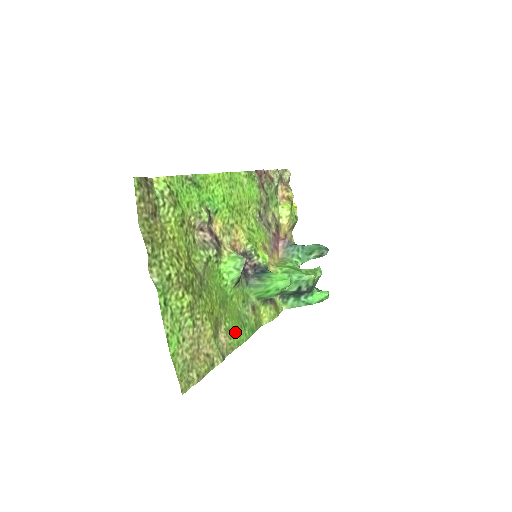
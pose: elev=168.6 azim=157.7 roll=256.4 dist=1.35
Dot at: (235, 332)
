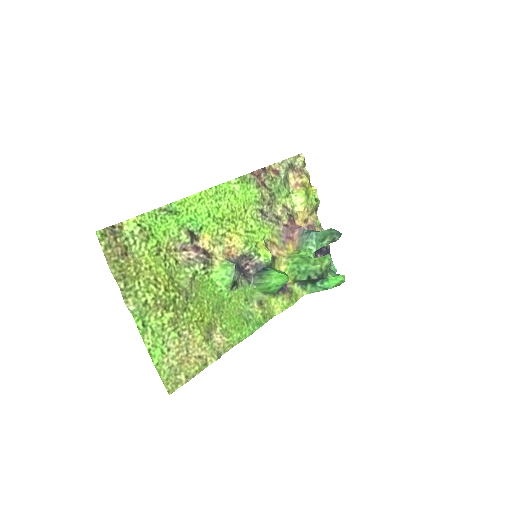
Dot at: (234, 330)
